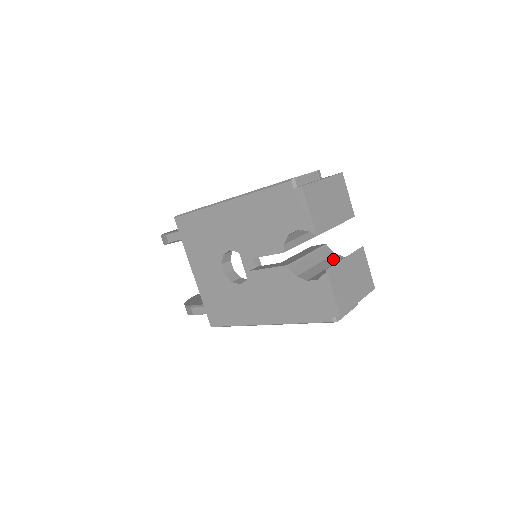
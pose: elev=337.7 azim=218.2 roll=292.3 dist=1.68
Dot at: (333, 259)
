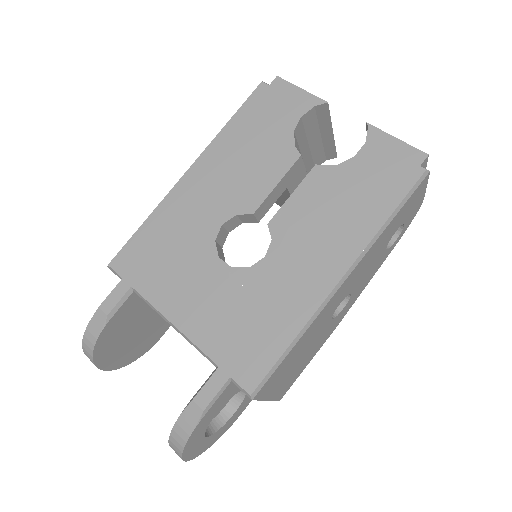
Dot at: occluded
